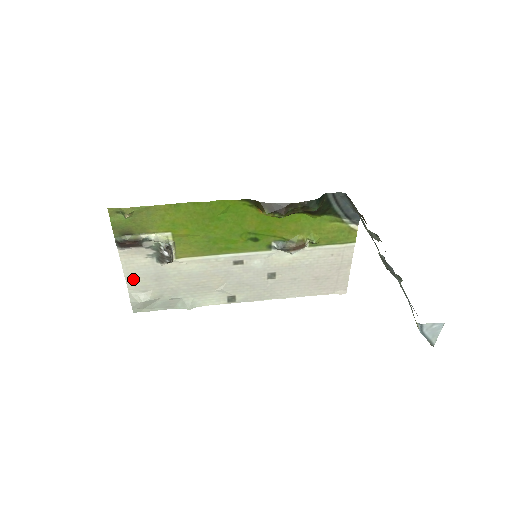
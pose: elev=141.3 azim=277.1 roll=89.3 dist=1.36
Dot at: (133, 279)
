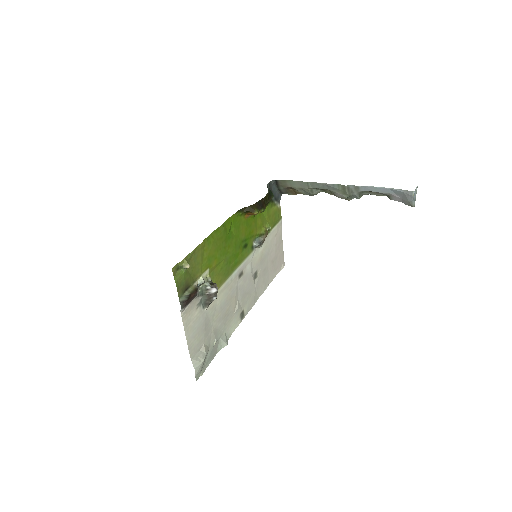
Dot at: (192, 341)
